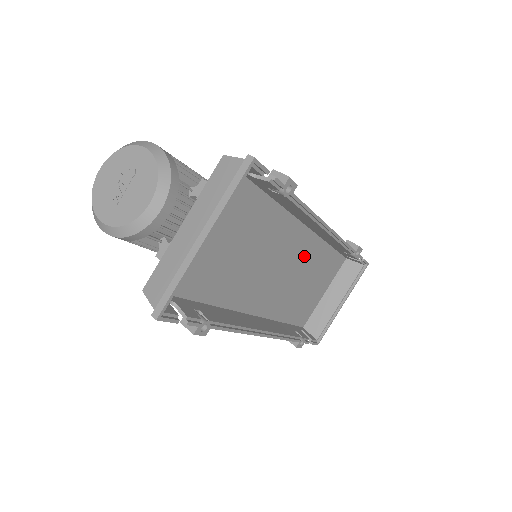
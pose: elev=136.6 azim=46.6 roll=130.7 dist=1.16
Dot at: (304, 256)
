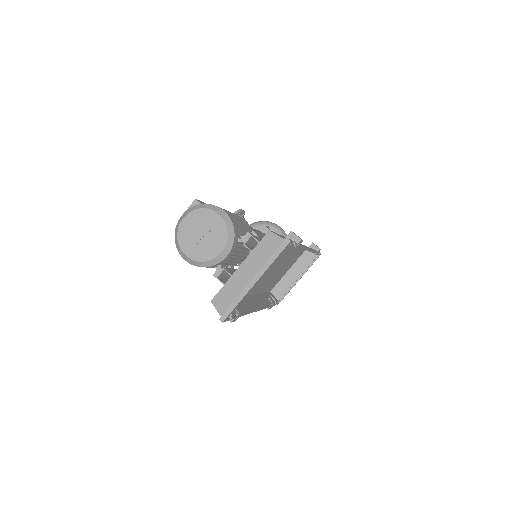
Dot at: (286, 257)
